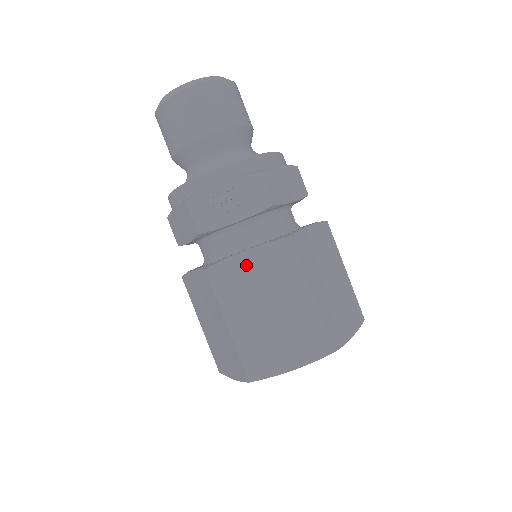
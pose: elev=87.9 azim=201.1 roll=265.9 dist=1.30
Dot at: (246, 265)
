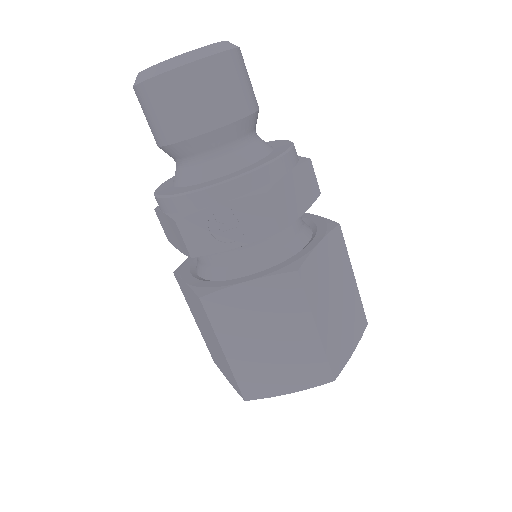
Dot at: (245, 296)
